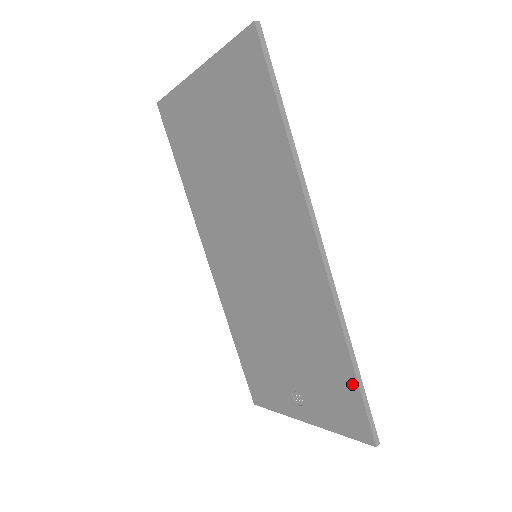
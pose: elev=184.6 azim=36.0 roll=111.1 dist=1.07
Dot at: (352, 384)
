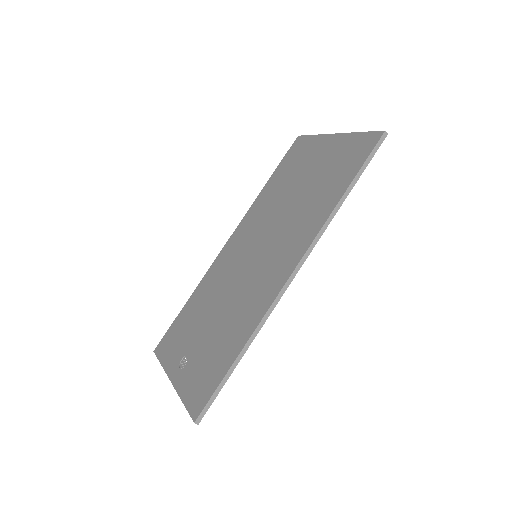
Dot at: (224, 370)
